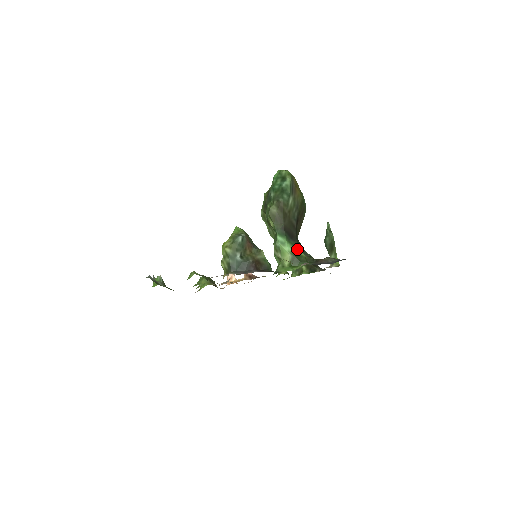
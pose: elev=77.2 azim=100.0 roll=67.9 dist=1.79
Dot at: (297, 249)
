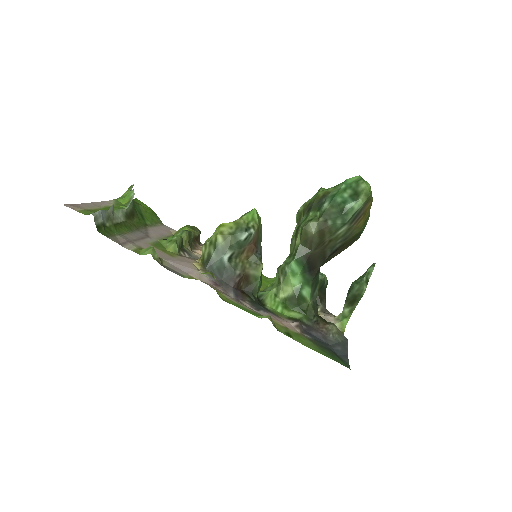
Dot at: (306, 288)
